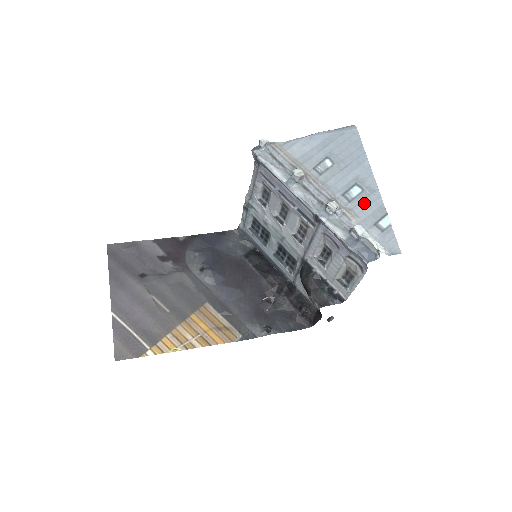
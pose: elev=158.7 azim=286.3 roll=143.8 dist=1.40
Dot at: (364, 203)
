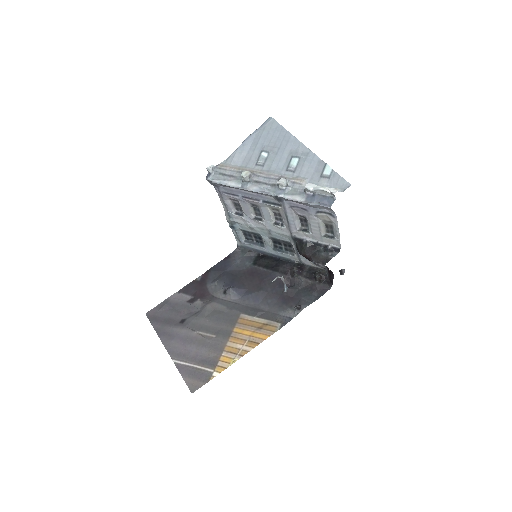
Dot at: (305, 166)
